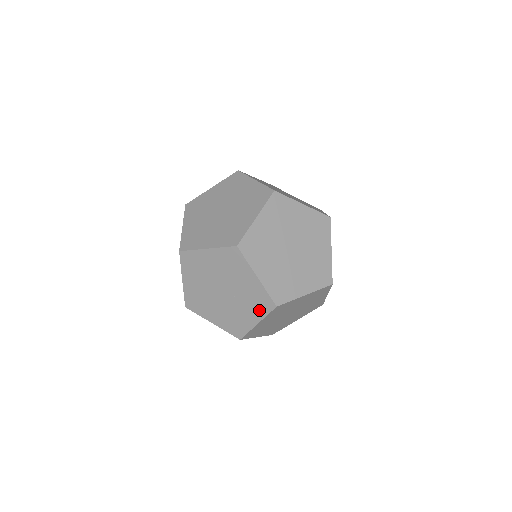
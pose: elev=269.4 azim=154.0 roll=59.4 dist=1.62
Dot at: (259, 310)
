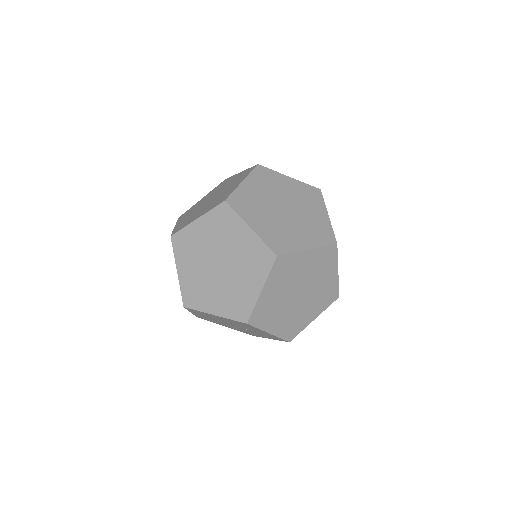
Dot at: (272, 338)
